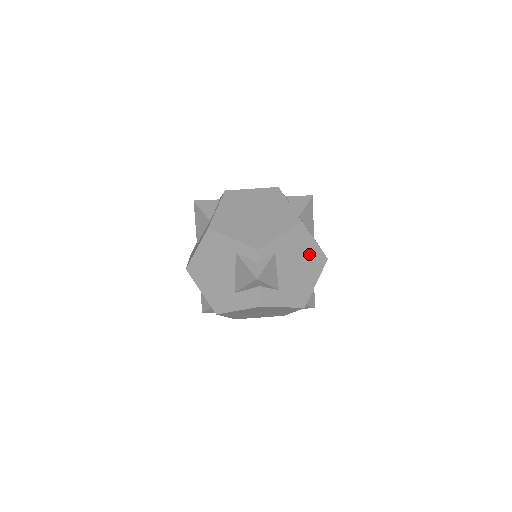
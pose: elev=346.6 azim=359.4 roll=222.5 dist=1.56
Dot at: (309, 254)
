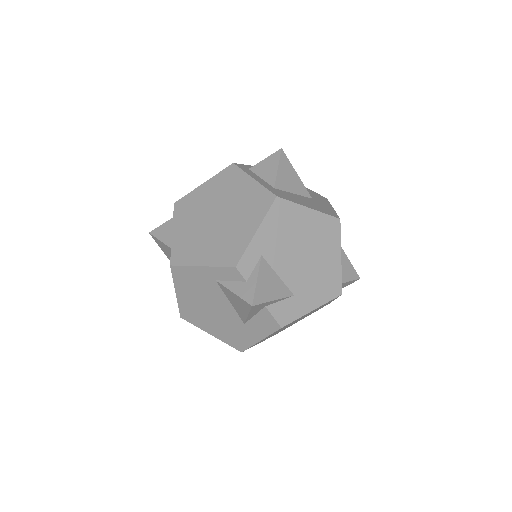
Dot at: (310, 229)
